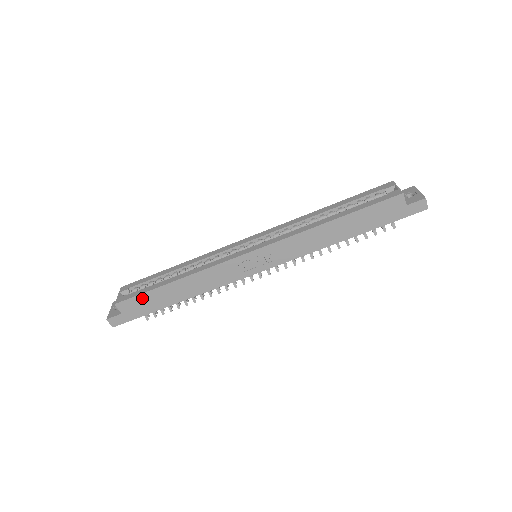
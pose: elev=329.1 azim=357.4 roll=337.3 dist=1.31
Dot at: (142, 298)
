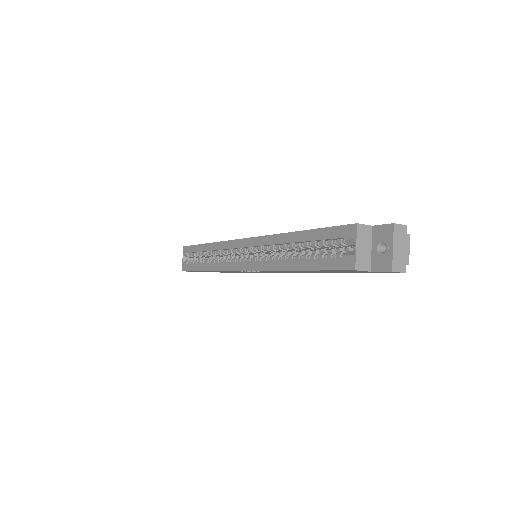
Dot at: (195, 271)
